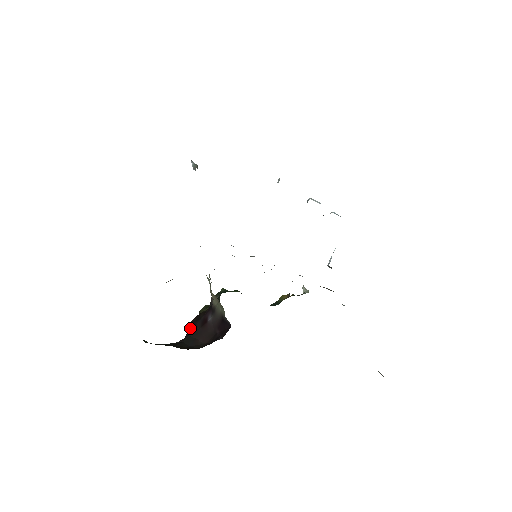
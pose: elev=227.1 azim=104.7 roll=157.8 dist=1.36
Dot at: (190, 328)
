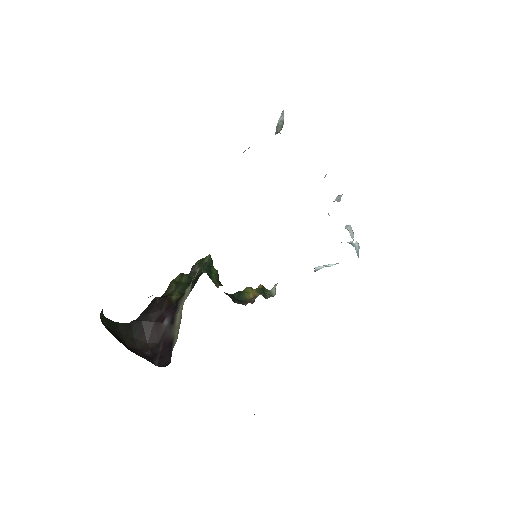
Dot at: (148, 308)
